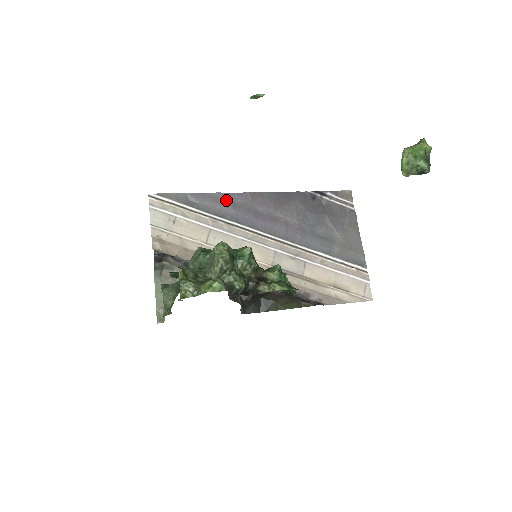
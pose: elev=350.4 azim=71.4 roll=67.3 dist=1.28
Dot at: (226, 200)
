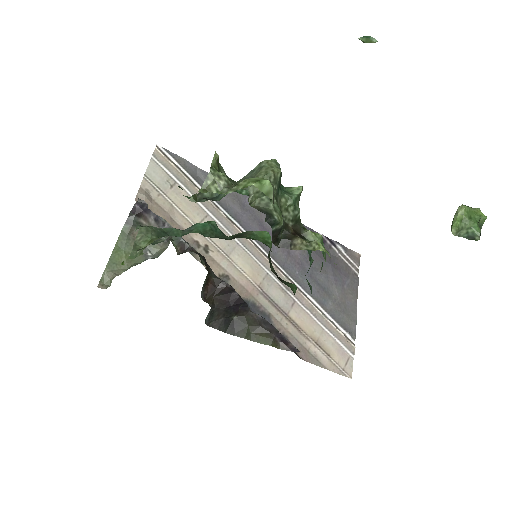
Dot at: (236, 196)
